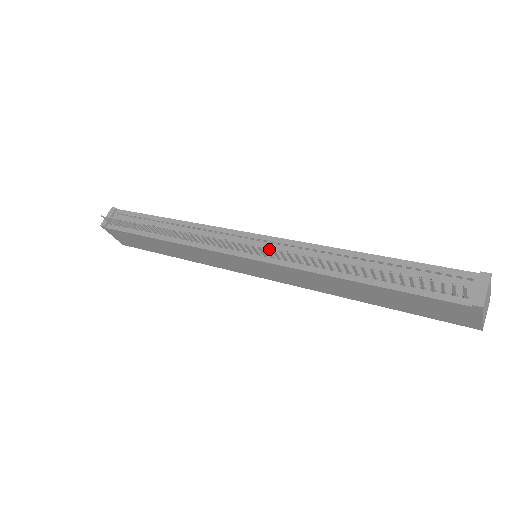
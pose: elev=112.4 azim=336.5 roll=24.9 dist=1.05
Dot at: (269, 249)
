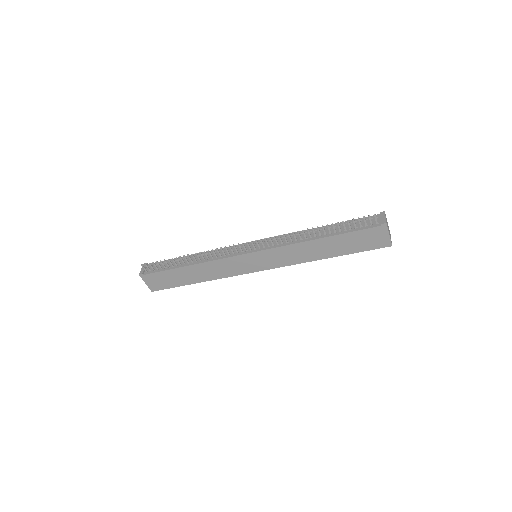
Dot at: (265, 244)
